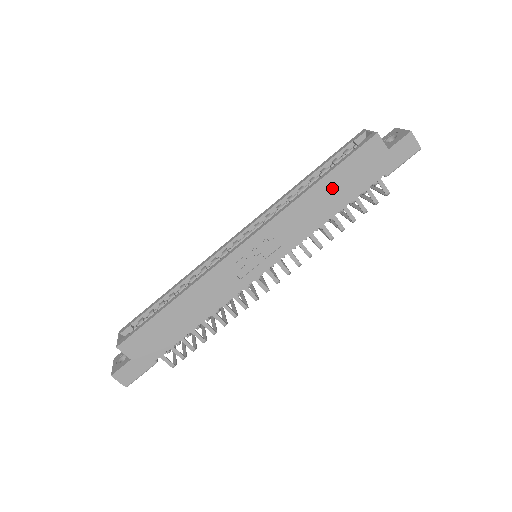
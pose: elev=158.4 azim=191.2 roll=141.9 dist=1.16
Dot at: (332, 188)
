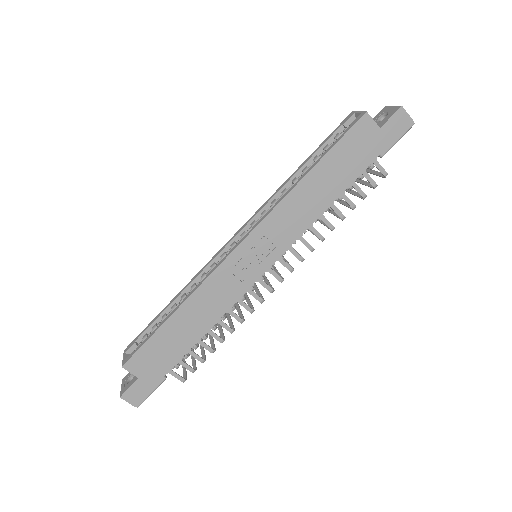
Dot at: (326, 175)
